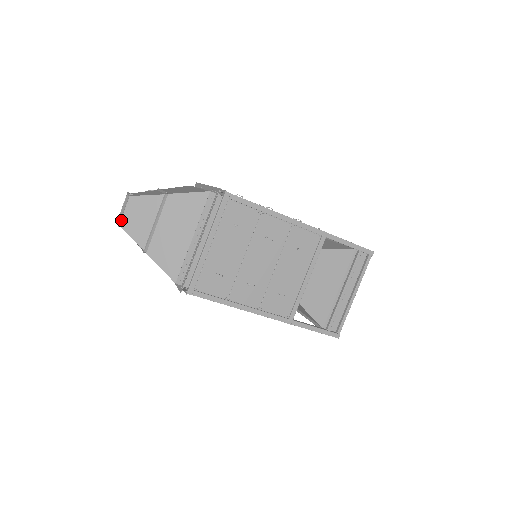
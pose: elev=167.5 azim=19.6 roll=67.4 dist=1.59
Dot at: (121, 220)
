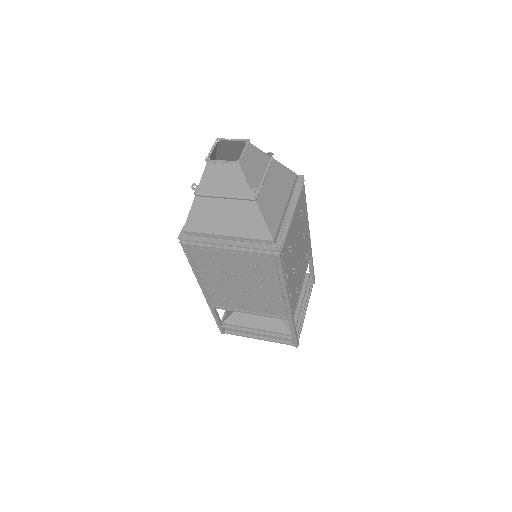
Dot at: (240, 158)
